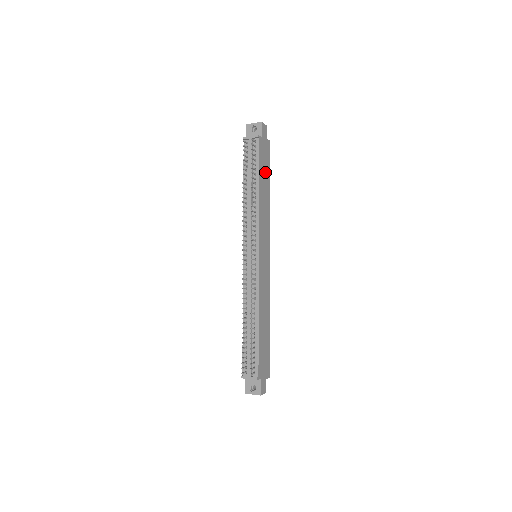
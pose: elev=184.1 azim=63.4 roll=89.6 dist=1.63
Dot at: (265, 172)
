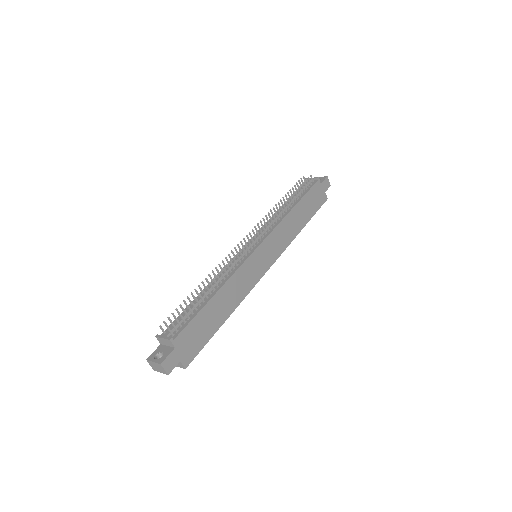
Dot at: (308, 208)
